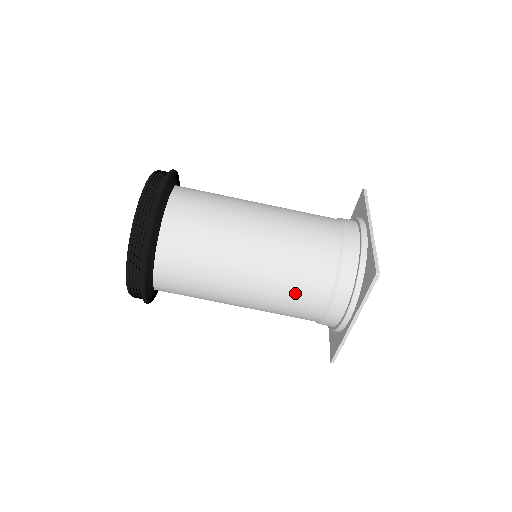
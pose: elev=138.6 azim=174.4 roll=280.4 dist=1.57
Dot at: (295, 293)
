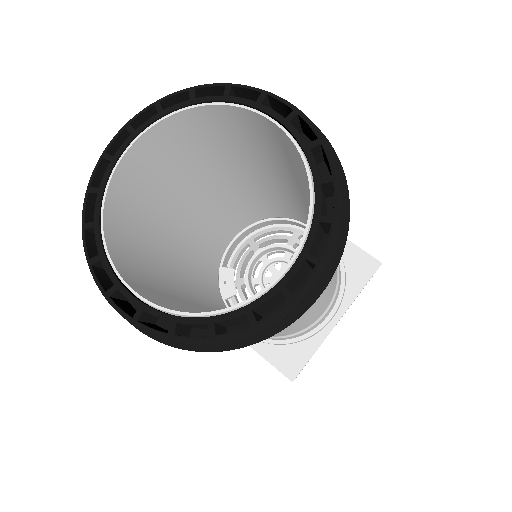
Dot at: (329, 294)
